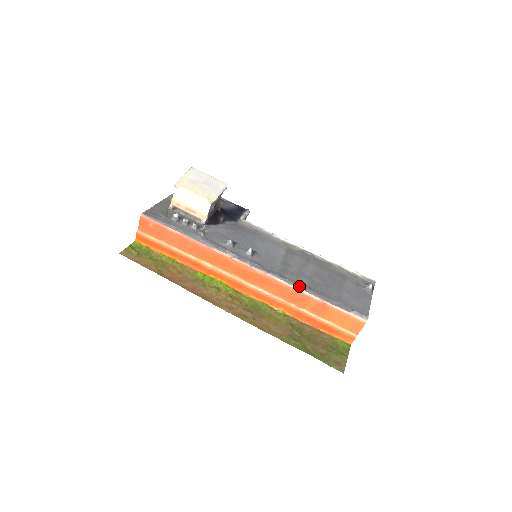
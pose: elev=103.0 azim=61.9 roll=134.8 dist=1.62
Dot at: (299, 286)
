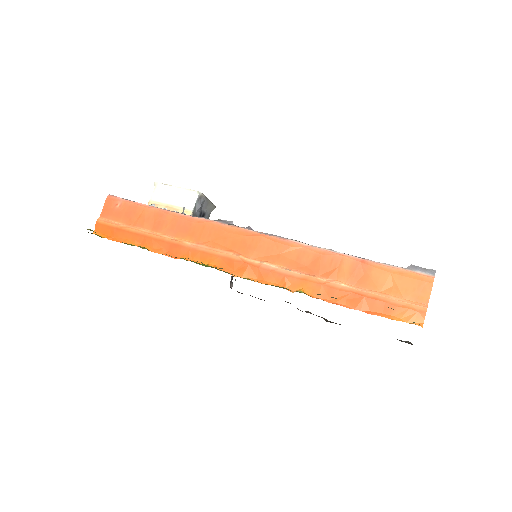
Dot at: (322, 249)
